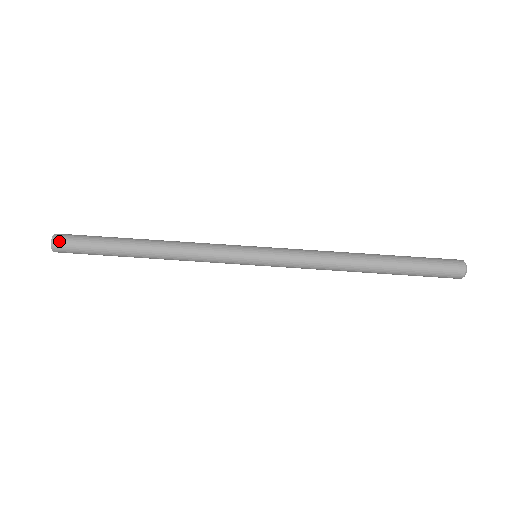
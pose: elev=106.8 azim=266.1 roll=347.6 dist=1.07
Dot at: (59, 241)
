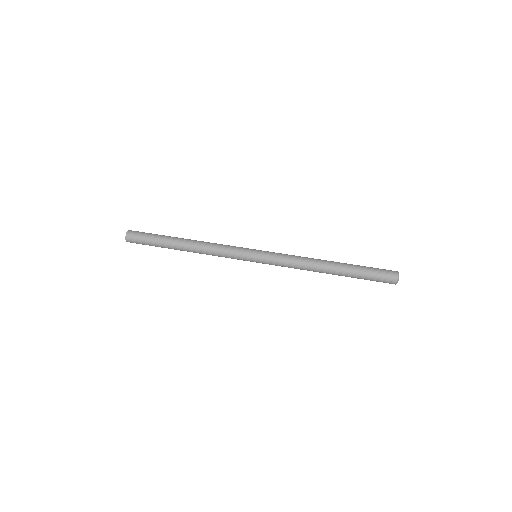
Dot at: (130, 236)
